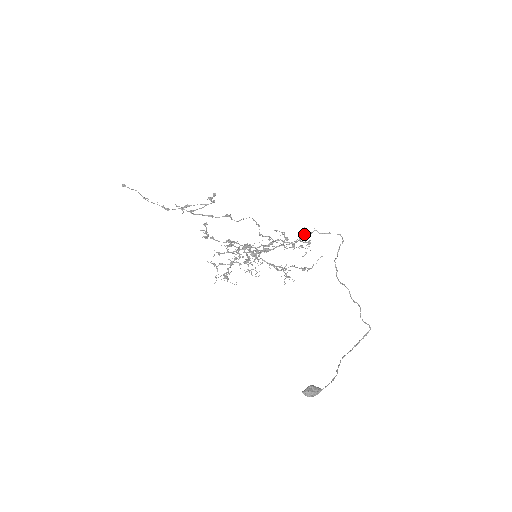
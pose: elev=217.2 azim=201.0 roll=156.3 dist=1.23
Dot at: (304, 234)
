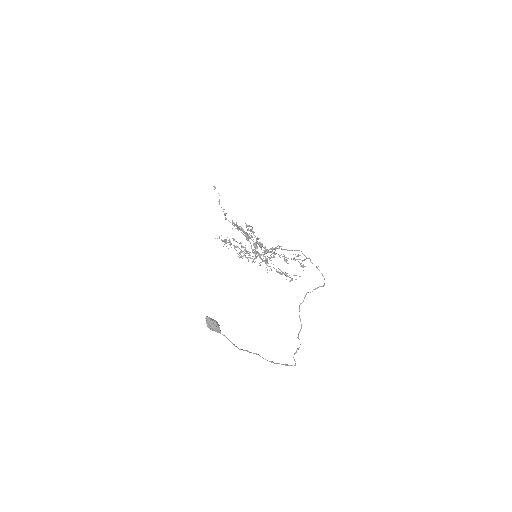
Dot at: occluded
